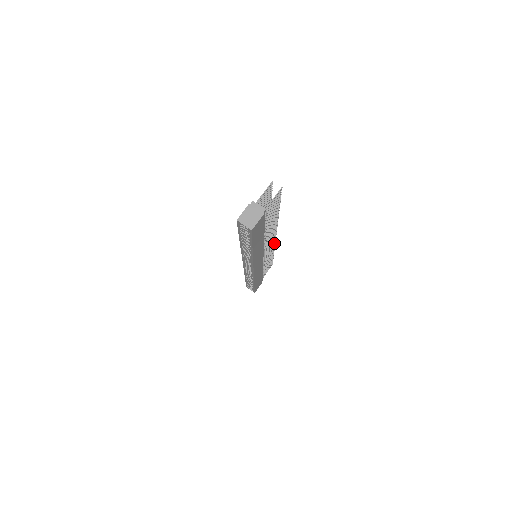
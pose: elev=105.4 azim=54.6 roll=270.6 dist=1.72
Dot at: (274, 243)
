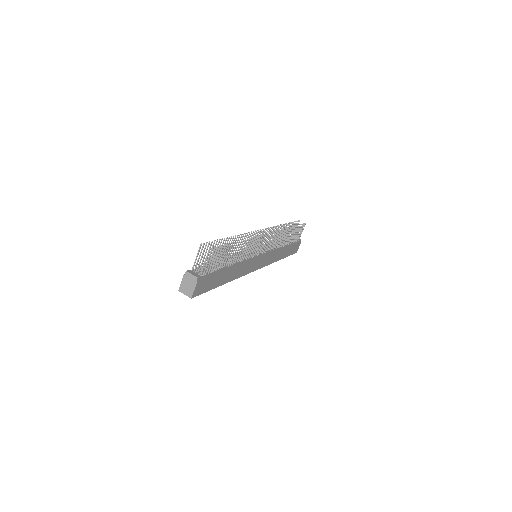
Dot at: (276, 232)
